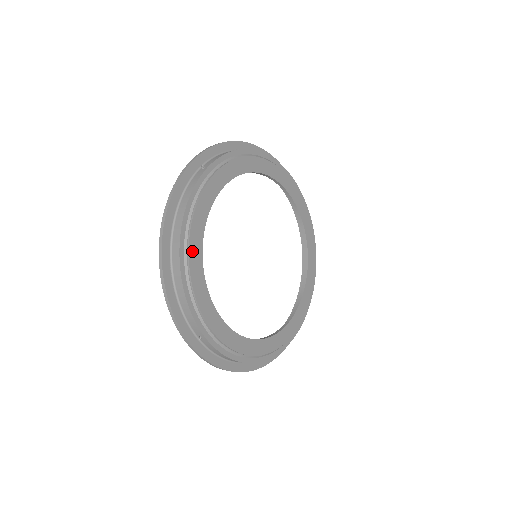
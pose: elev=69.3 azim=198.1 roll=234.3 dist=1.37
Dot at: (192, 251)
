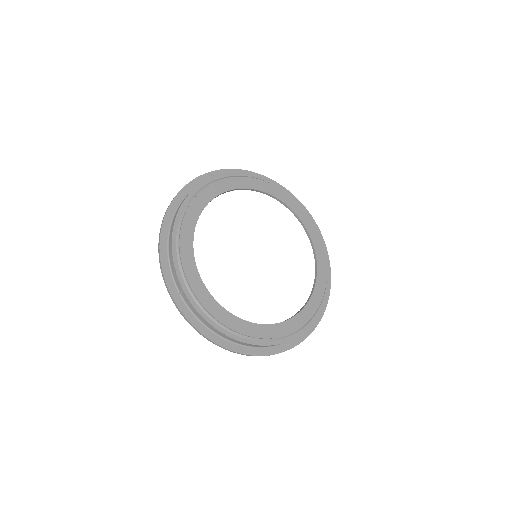
Dot at: (186, 222)
